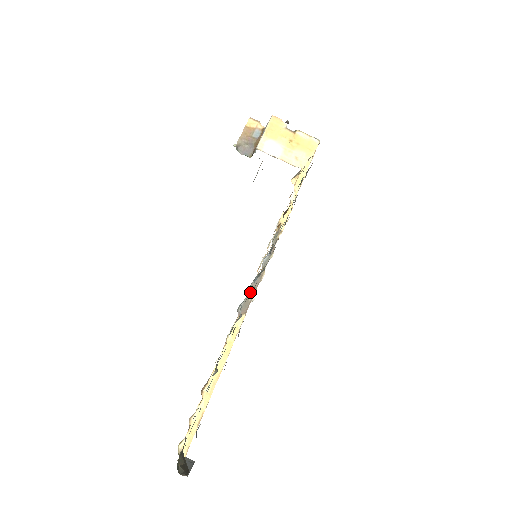
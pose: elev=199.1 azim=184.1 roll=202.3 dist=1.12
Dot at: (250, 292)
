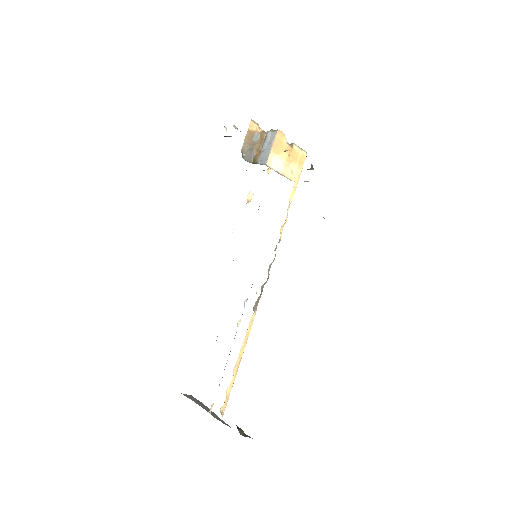
Dot at: occluded
